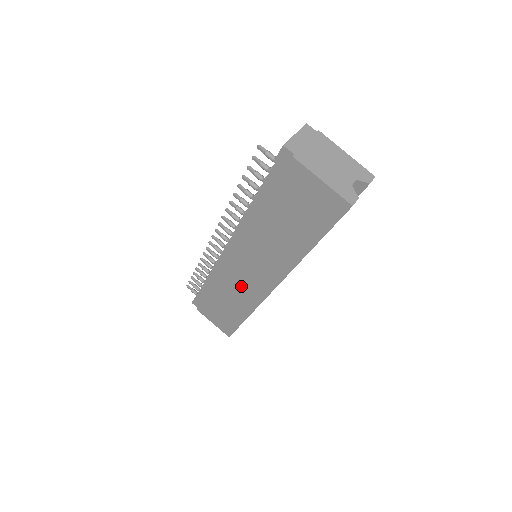
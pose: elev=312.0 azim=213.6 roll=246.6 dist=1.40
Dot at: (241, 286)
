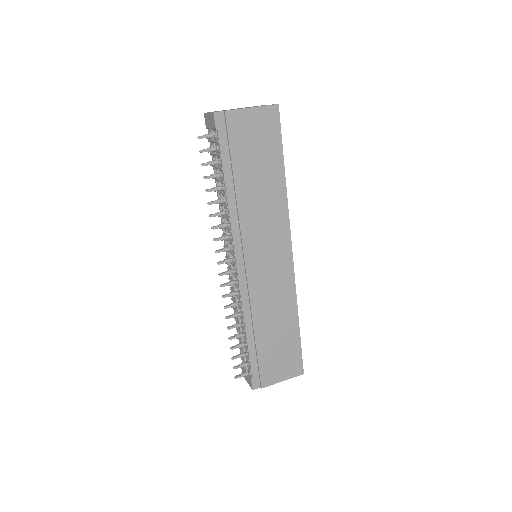
Dot at: (272, 288)
